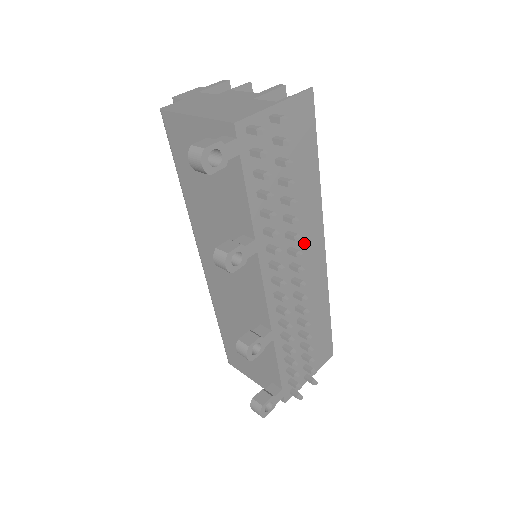
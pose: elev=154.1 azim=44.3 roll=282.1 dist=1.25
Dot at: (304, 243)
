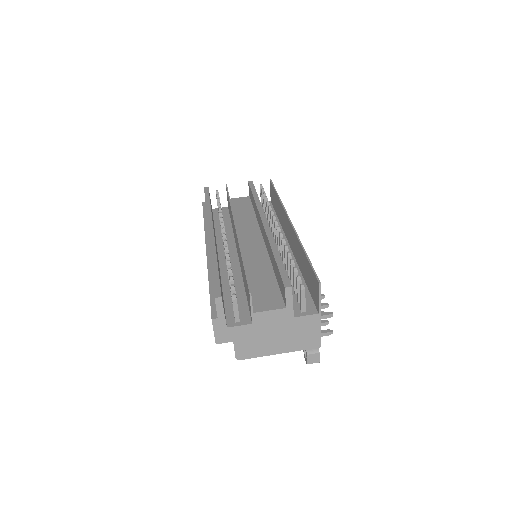
Dot at: occluded
